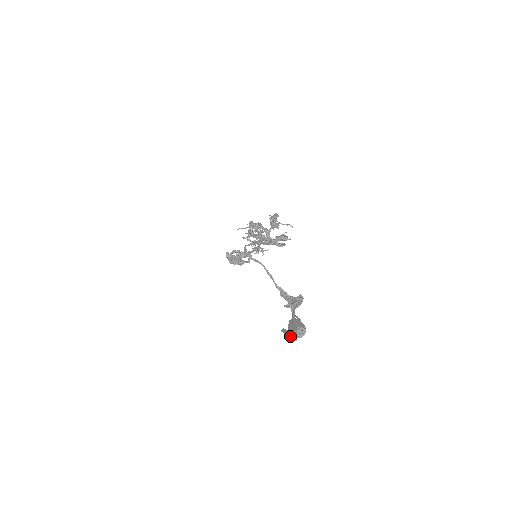
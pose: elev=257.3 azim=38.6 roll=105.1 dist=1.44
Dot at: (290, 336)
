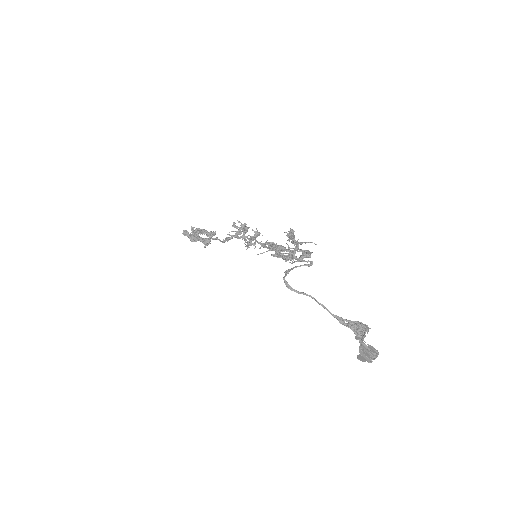
Dot at: (365, 360)
